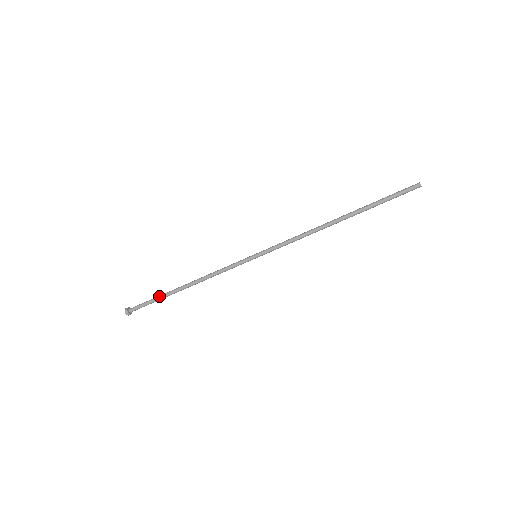
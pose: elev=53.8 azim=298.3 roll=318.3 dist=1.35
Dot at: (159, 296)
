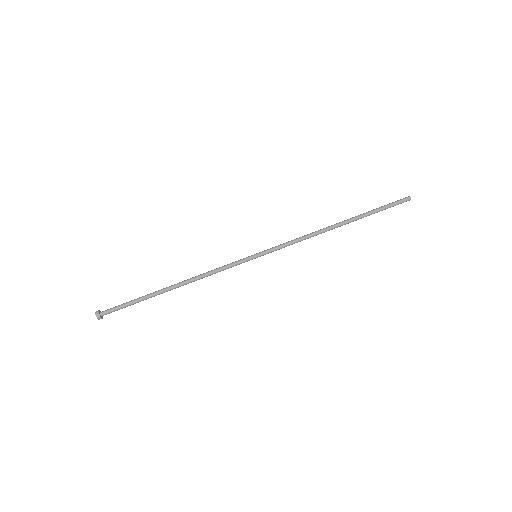
Dot at: occluded
